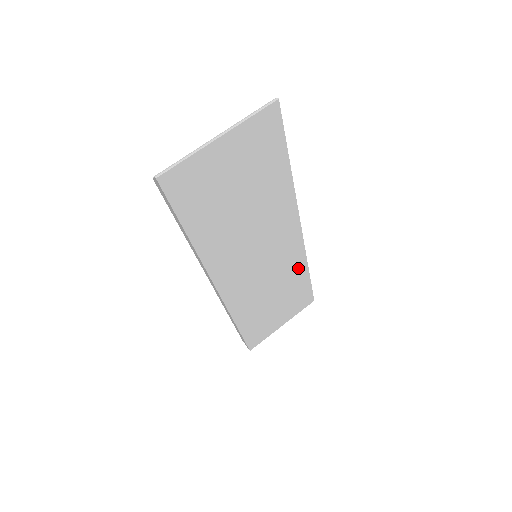
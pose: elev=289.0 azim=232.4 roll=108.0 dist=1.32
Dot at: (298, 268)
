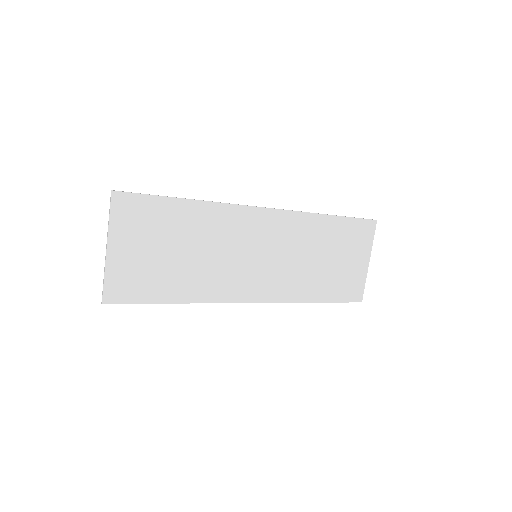
Dot at: (311, 224)
